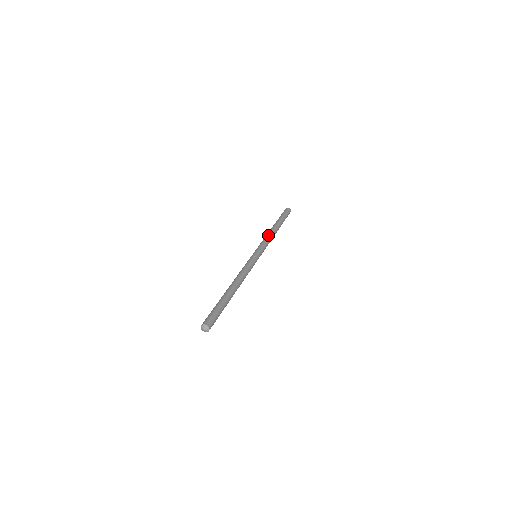
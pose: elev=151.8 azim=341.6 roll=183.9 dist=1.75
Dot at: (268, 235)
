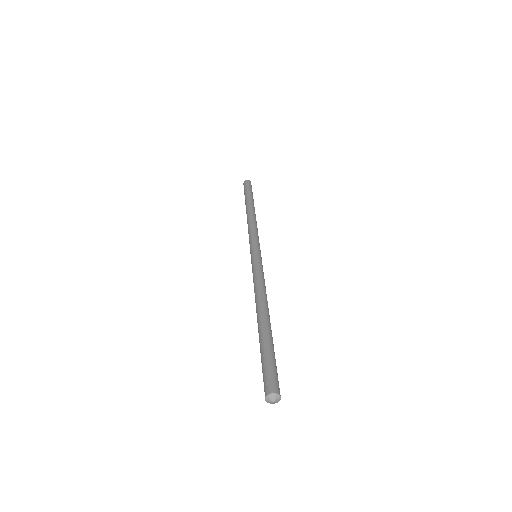
Dot at: (254, 222)
